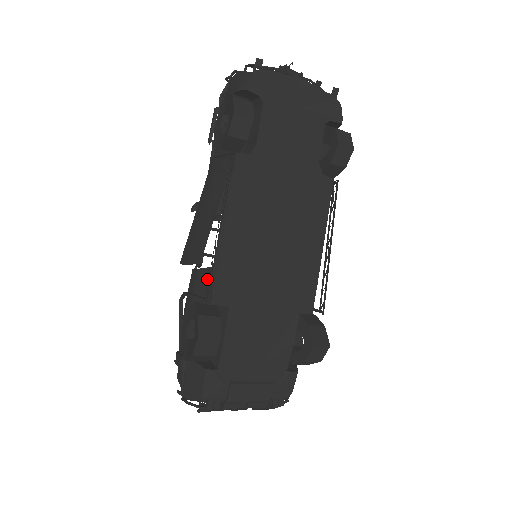
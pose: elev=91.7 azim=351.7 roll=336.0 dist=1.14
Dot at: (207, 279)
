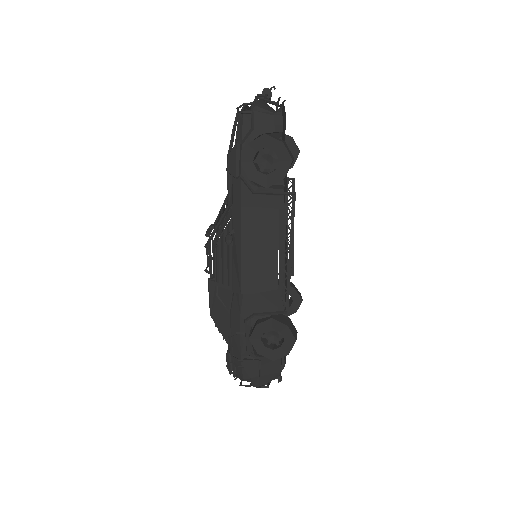
Dot at: (273, 296)
